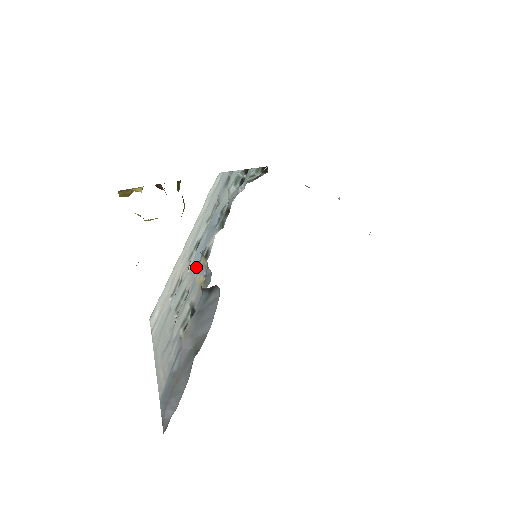
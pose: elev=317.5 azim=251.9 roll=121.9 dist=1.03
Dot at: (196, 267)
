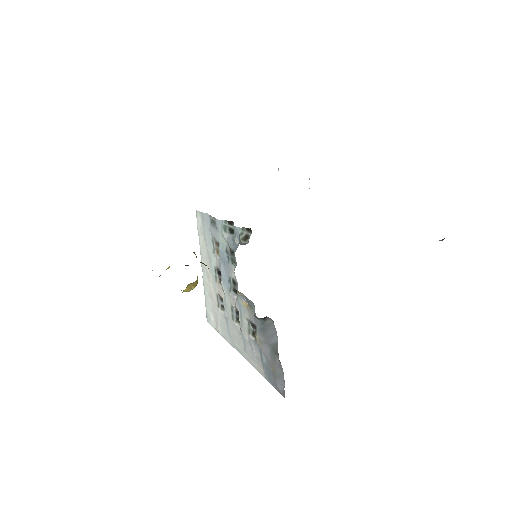
Dot at: (231, 291)
